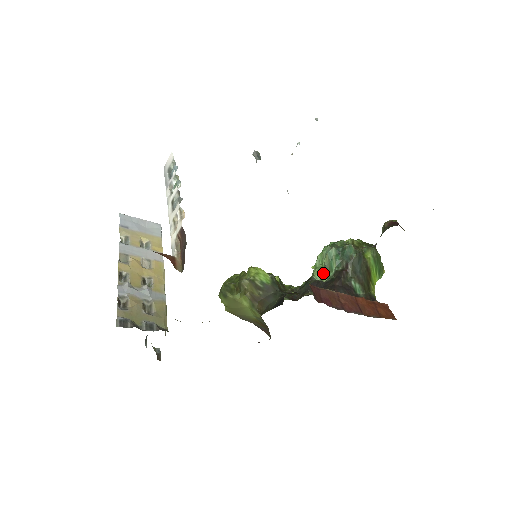
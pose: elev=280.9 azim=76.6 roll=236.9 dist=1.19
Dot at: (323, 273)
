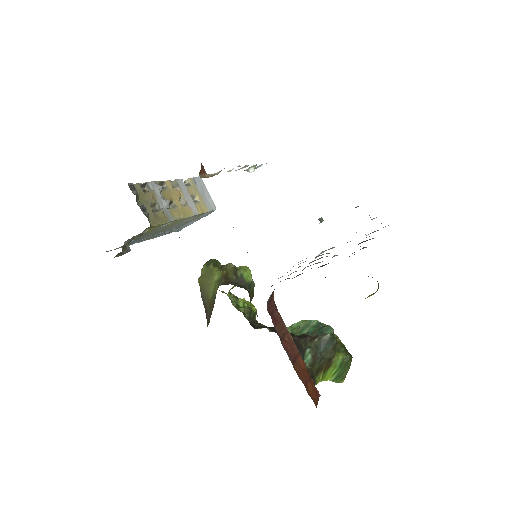
Dot at: (292, 332)
